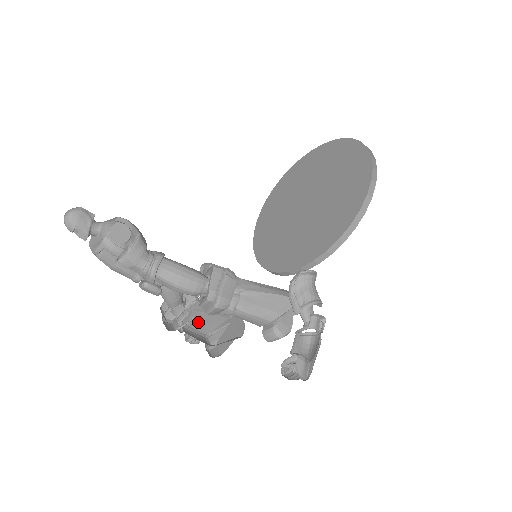
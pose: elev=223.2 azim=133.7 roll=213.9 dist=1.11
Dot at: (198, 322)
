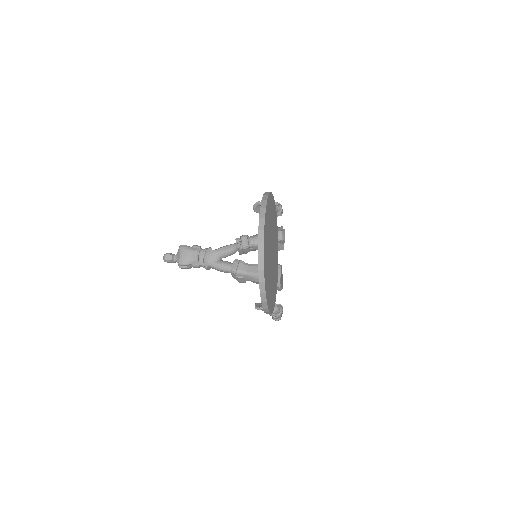
Dot at: occluded
